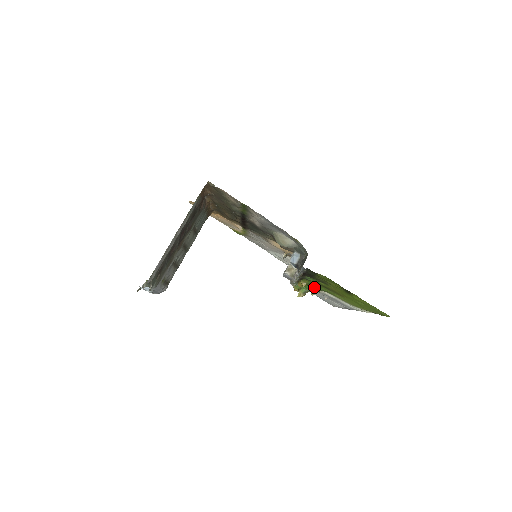
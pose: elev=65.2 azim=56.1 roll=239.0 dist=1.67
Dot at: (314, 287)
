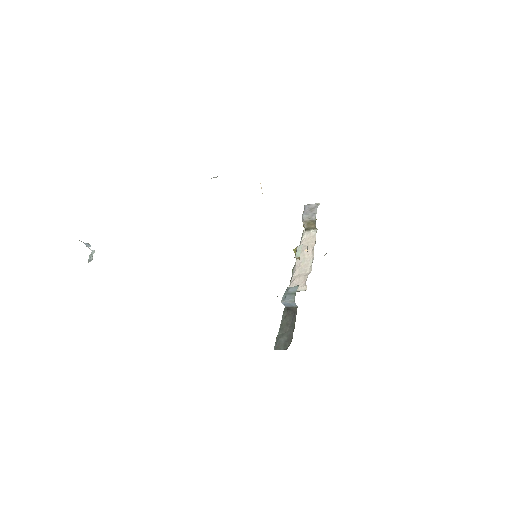
Dot at: occluded
